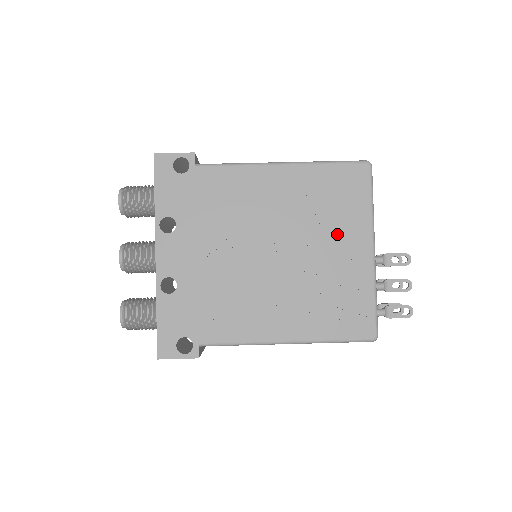
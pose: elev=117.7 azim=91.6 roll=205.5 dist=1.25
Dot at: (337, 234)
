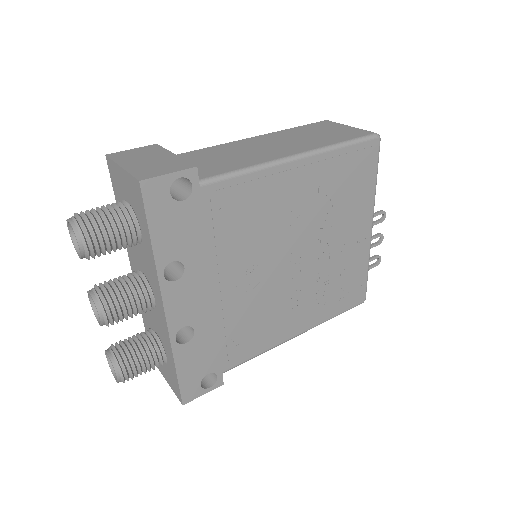
Dot at: (346, 222)
